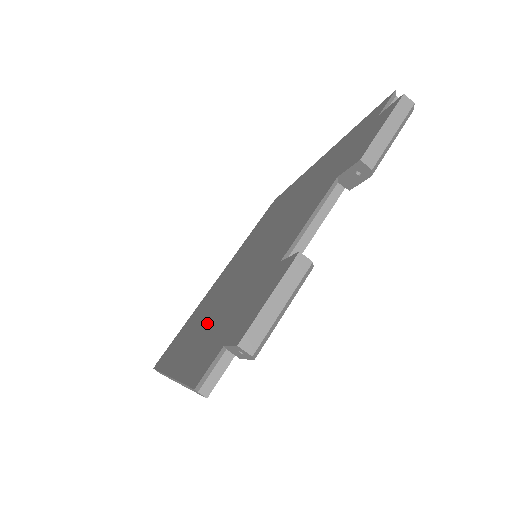
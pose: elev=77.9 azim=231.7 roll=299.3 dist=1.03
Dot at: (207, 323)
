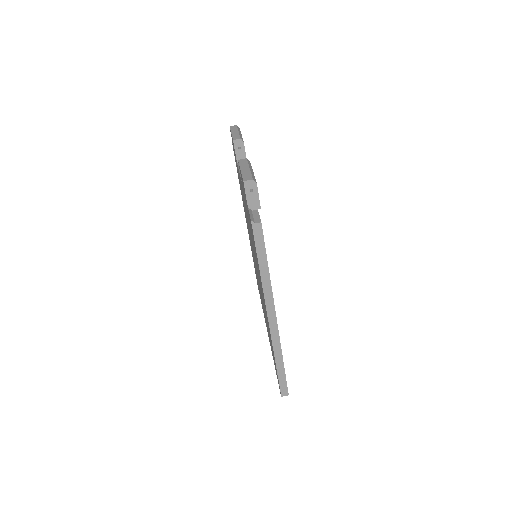
Dot at: occluded
